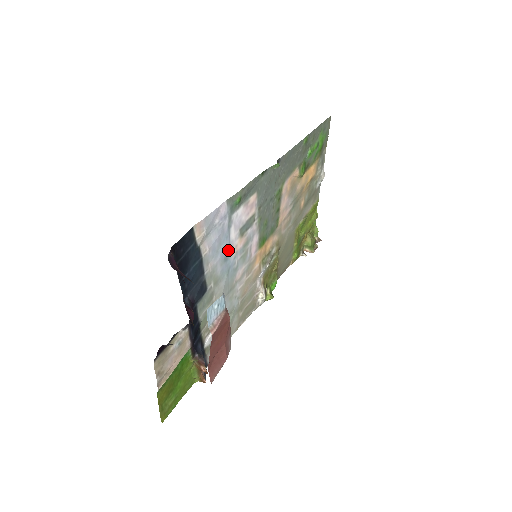
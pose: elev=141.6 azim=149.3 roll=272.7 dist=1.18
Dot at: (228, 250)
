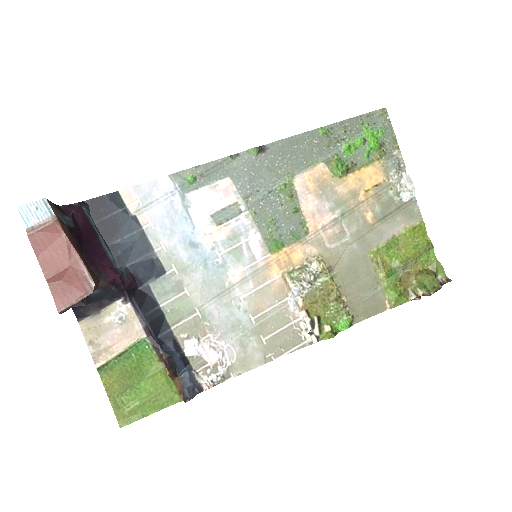
Dot at: (195, 235)
